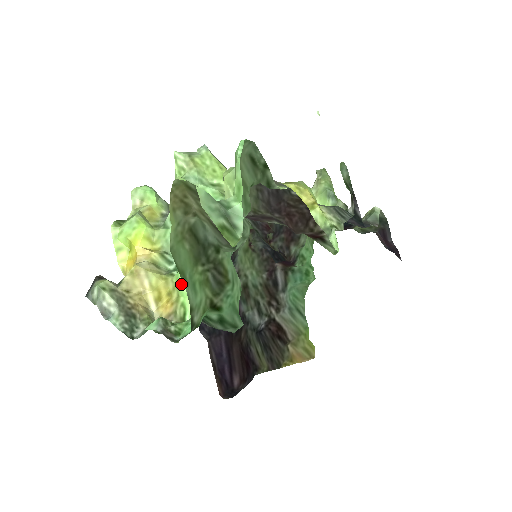
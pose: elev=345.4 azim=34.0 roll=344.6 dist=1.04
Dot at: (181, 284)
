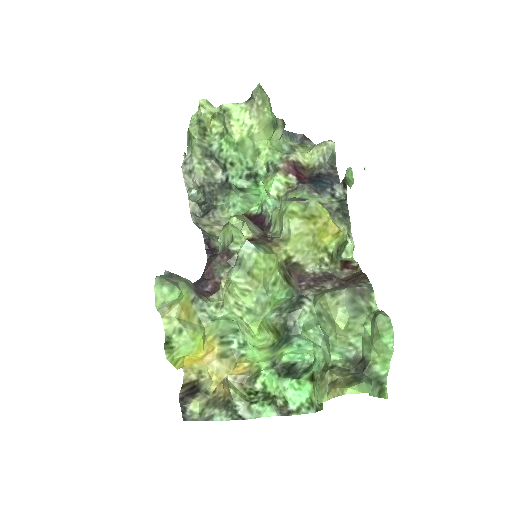
Dot at: (259, 361)
